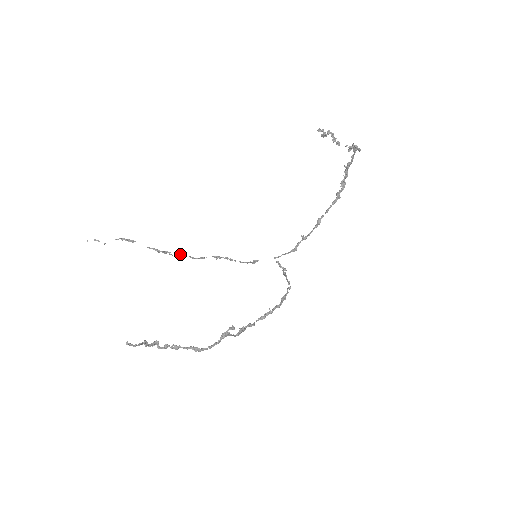
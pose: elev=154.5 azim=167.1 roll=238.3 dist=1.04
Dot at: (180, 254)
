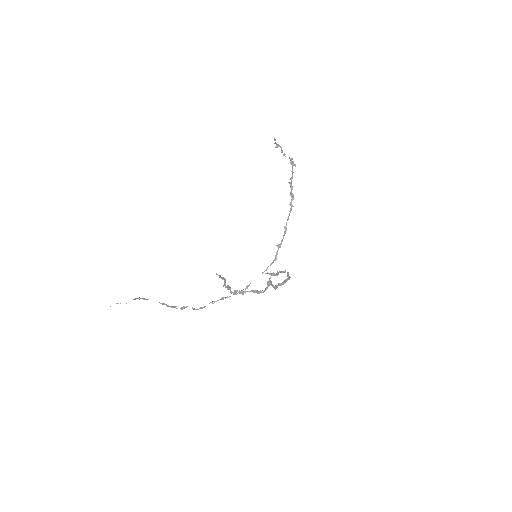
Dot at: (184, 308)
